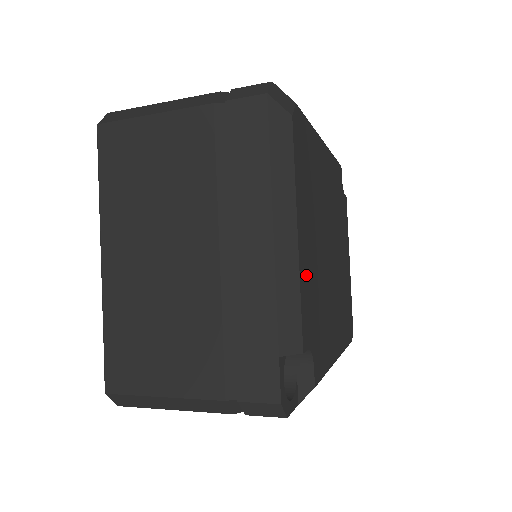
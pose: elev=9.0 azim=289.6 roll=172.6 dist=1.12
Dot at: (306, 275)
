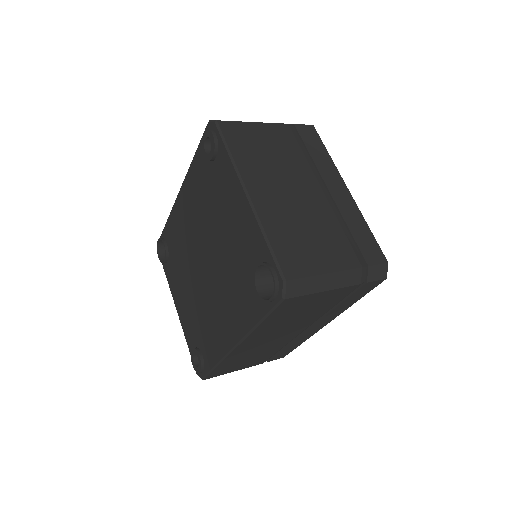
Dot at: occluded
